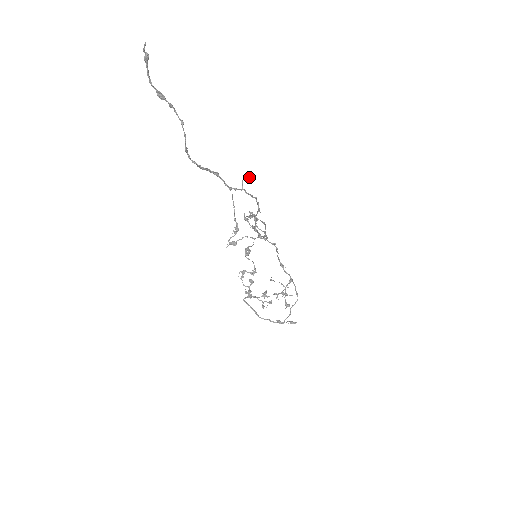
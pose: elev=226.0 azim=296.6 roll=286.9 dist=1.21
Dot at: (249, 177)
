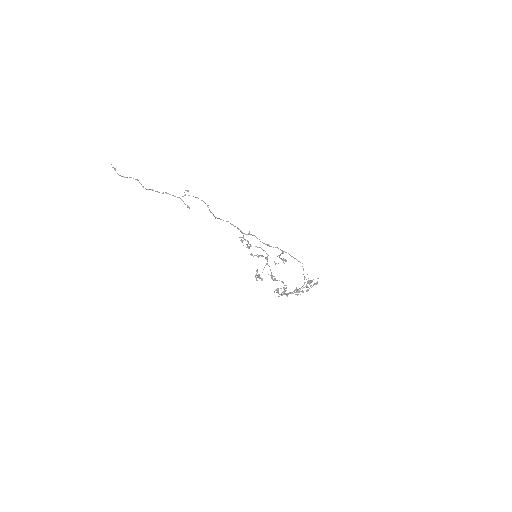
Dot at: (187, 191)
